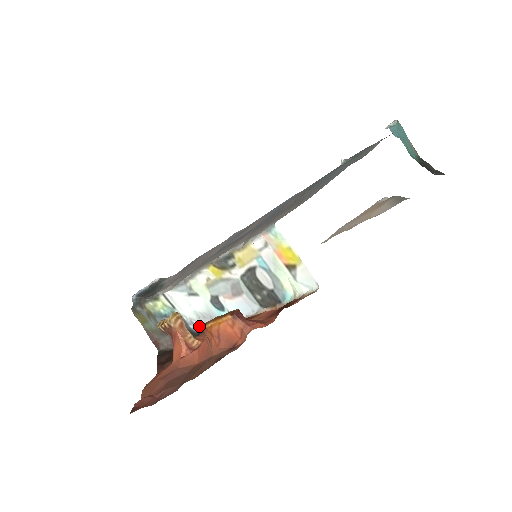
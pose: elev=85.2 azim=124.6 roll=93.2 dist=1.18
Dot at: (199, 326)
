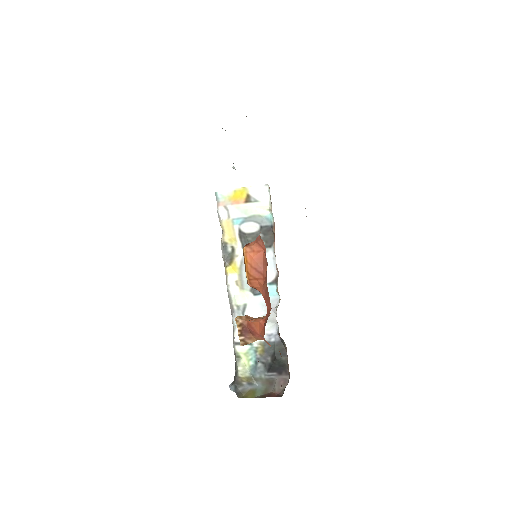
Dot at: (275, 331)
